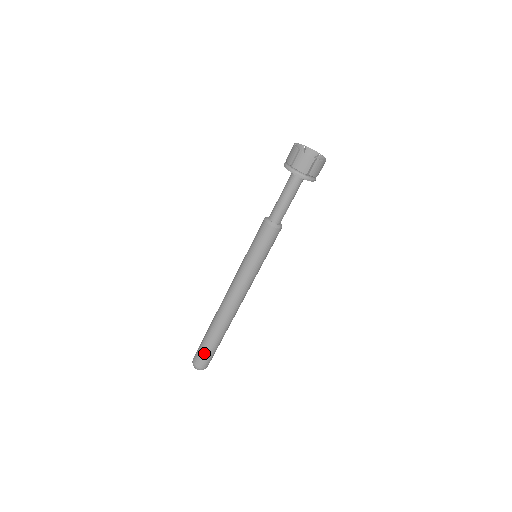
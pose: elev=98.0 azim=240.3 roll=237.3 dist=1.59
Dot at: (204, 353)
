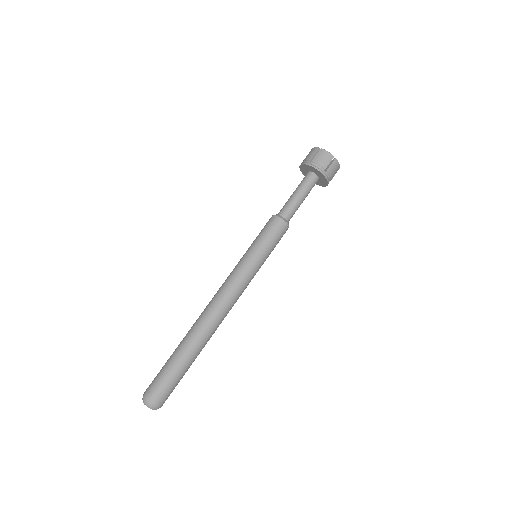
Dot at: (166, 378)
